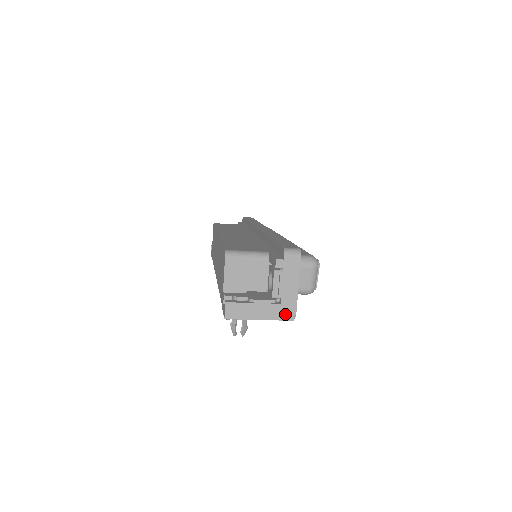
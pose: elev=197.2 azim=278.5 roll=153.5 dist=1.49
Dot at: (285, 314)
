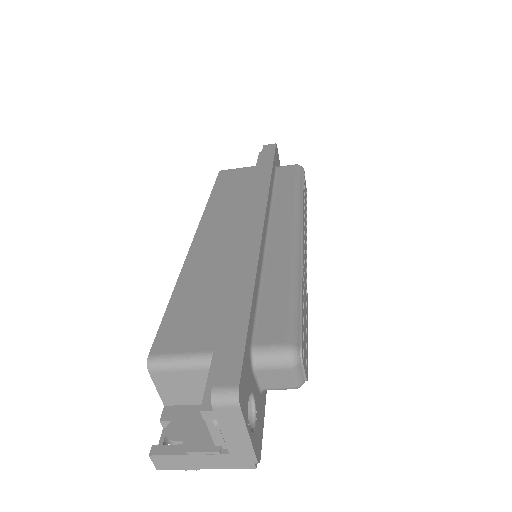
Dot at: (241, 463)
